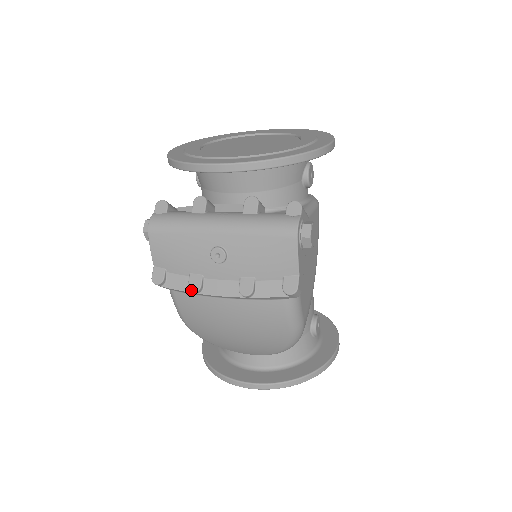
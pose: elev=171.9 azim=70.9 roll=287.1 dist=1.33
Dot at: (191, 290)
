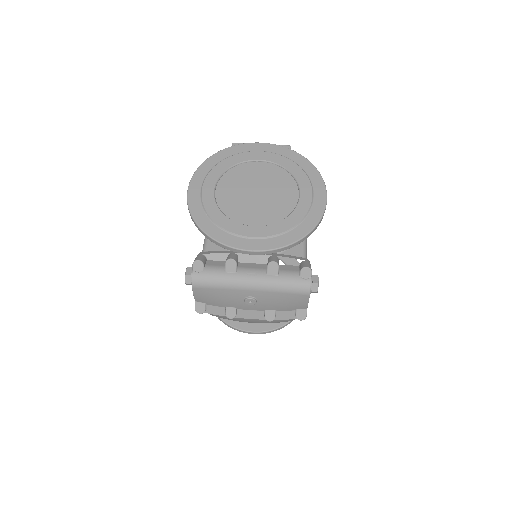
Dot at: (229, 318)
